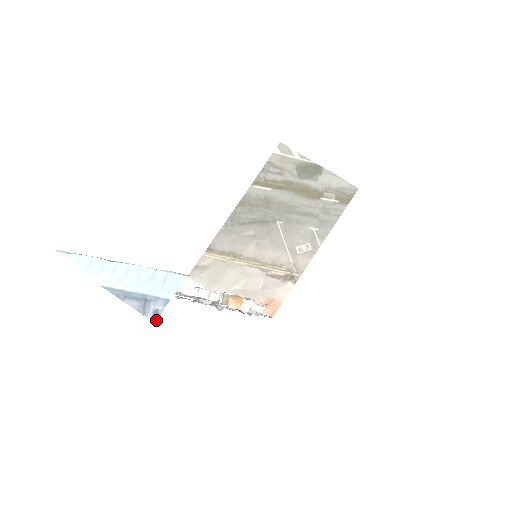
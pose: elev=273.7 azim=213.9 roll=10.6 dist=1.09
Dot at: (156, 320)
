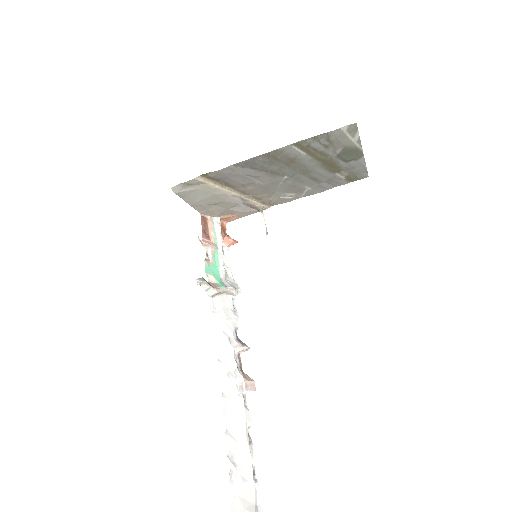
Dot at: out of frame
